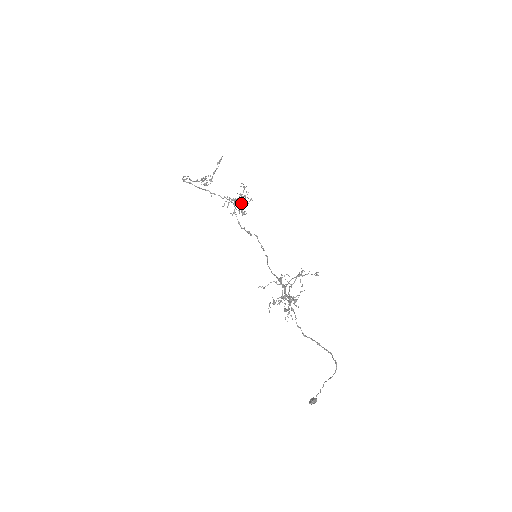
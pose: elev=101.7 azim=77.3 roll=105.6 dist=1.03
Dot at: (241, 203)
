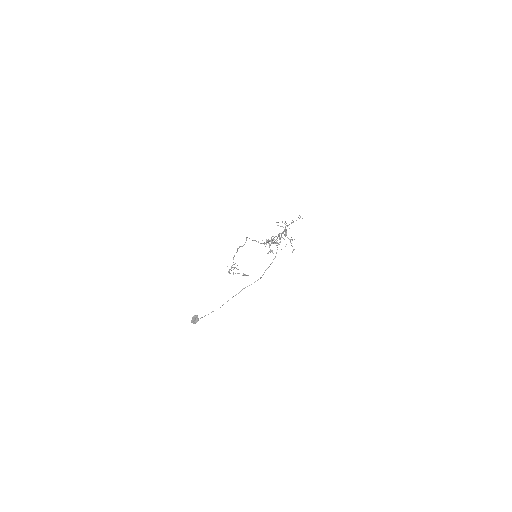
Dot at: occluded
